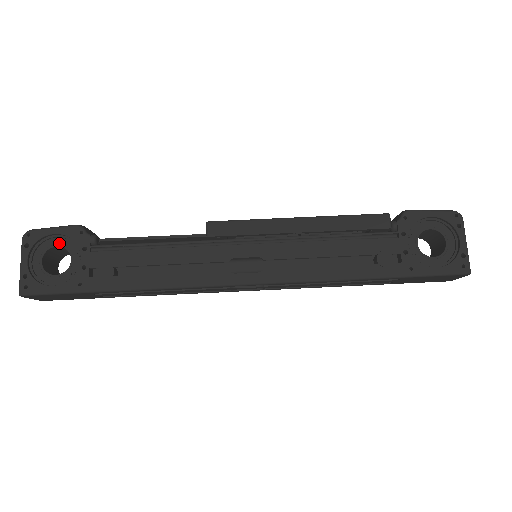
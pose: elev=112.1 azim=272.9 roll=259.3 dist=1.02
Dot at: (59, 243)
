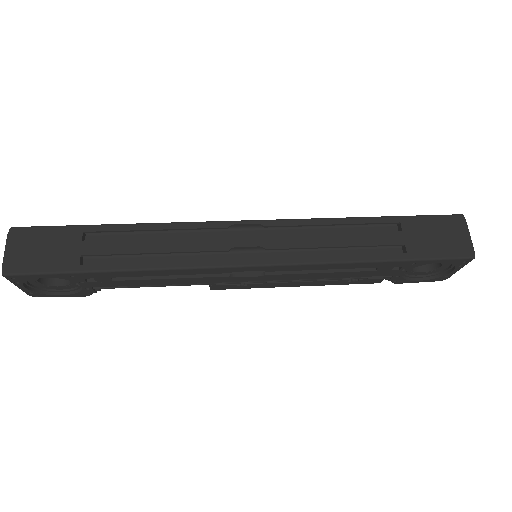
Dot at: occluded
